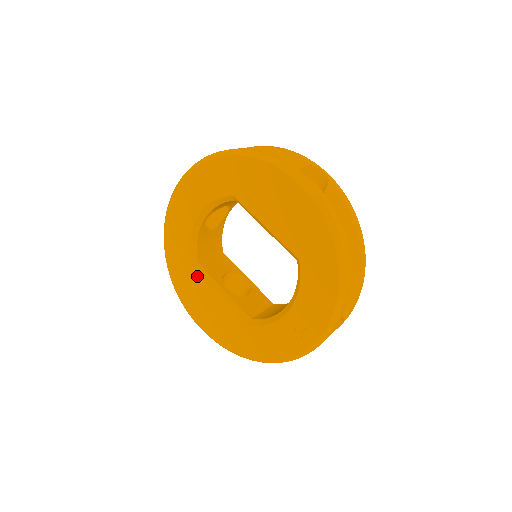
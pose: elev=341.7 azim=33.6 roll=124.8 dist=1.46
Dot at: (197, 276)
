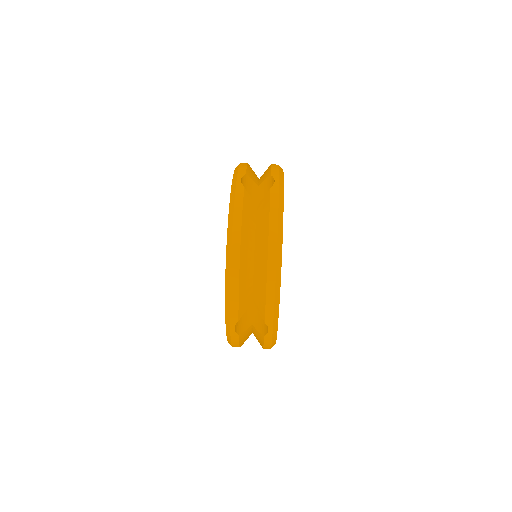
Dot at: occluded
